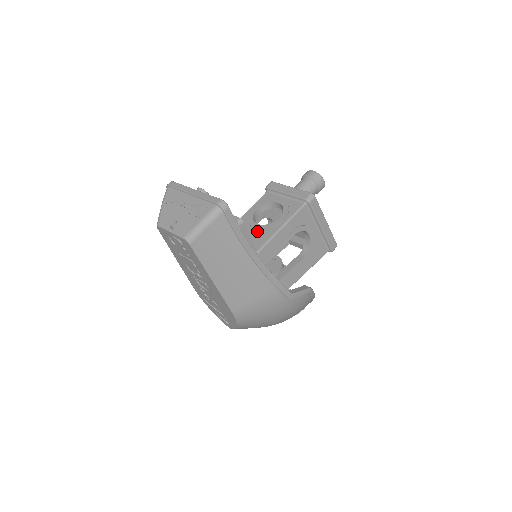
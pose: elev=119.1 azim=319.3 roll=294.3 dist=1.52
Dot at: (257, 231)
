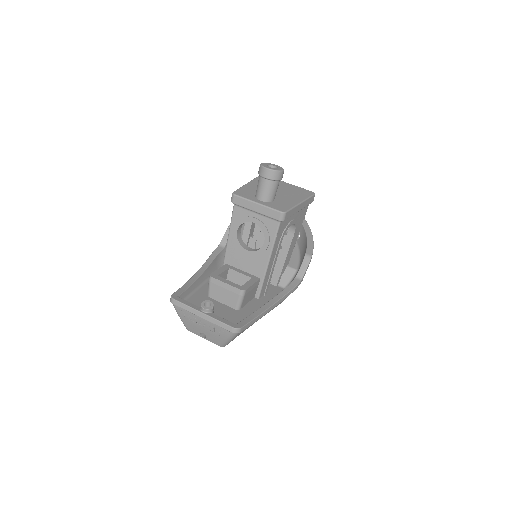
Dot at: (251, 258)
